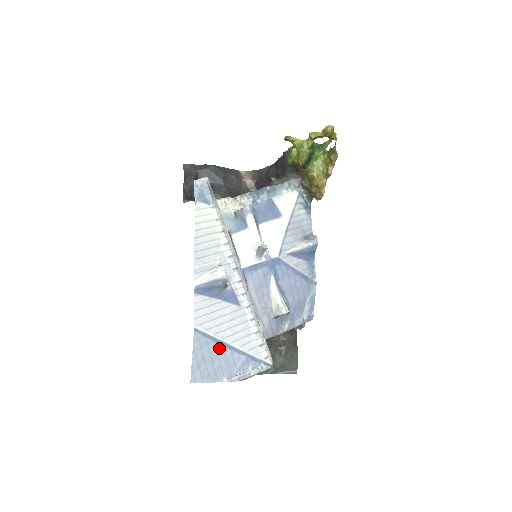
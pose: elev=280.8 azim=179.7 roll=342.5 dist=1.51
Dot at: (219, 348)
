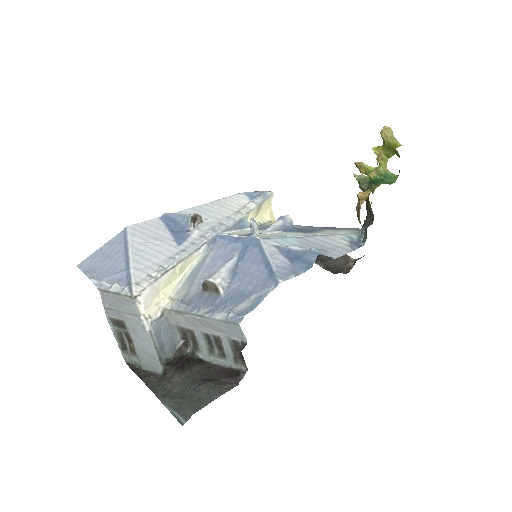
Dot at: (121, 252)
